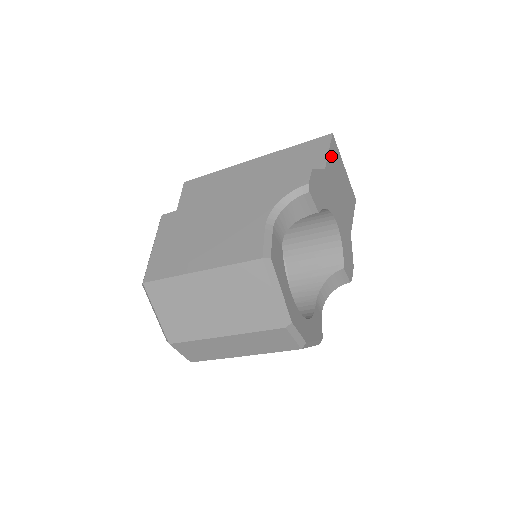
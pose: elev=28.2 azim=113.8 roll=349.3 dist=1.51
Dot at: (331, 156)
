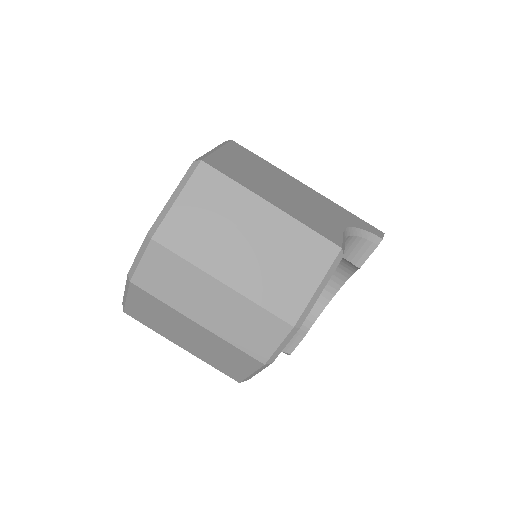
Dot at: occluded
